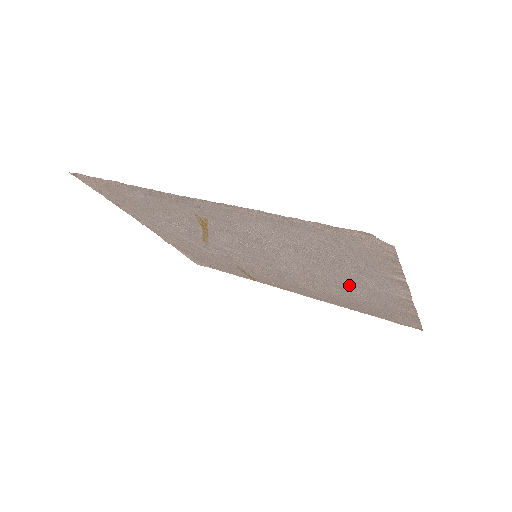
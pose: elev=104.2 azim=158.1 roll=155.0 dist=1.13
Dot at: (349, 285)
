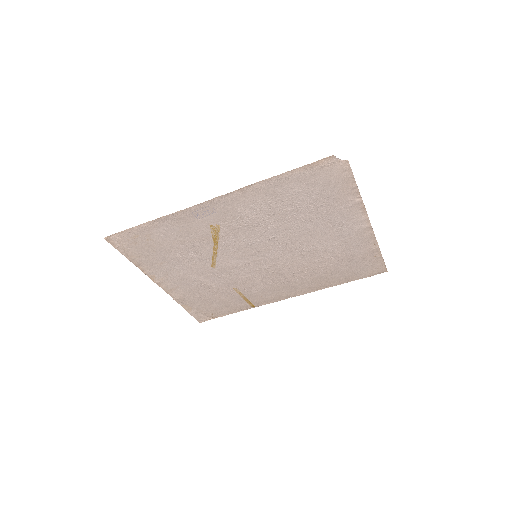
Dot at: (328, 242)
